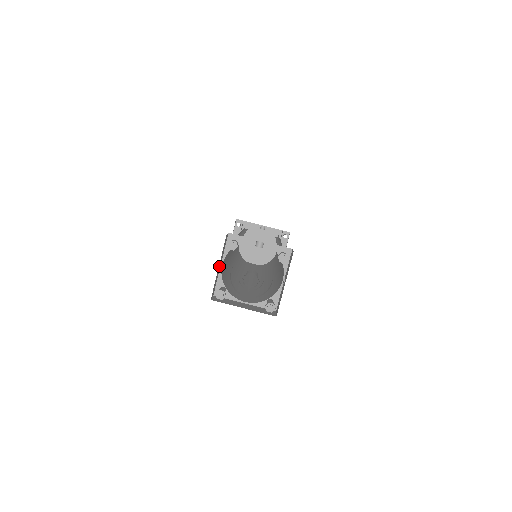
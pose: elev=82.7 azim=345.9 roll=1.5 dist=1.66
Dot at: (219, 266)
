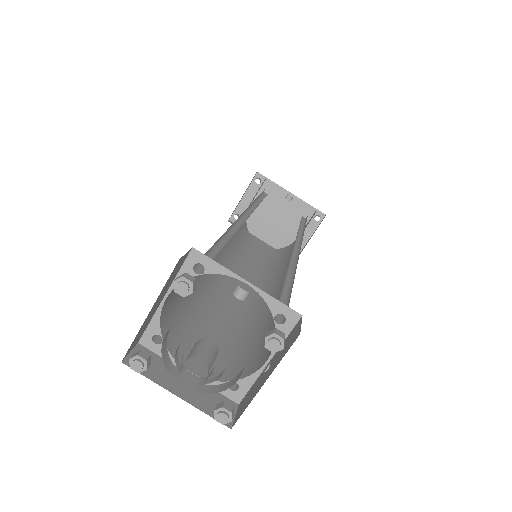
Dot at: (155, 305)
